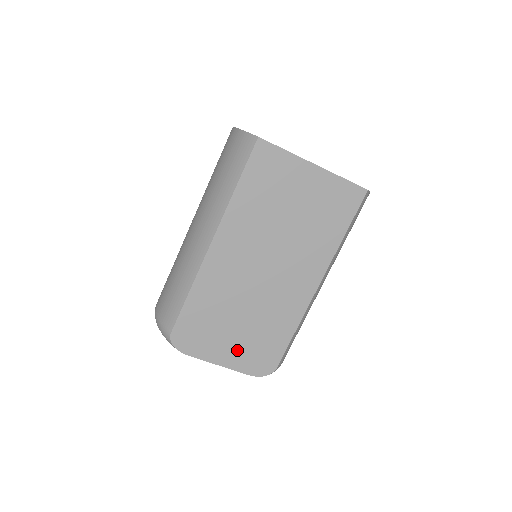
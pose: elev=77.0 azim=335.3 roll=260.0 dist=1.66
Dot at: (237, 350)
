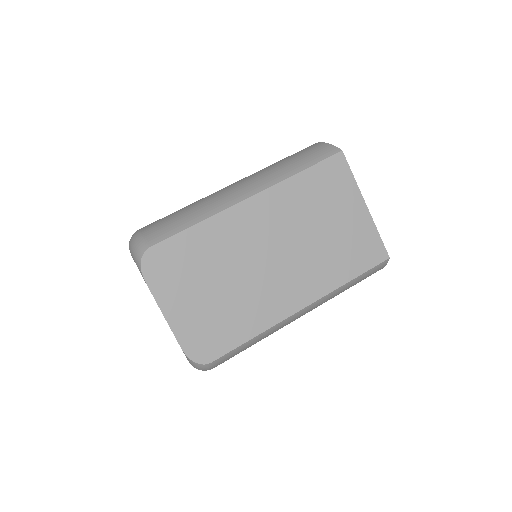
Dot at: (192, 314)
